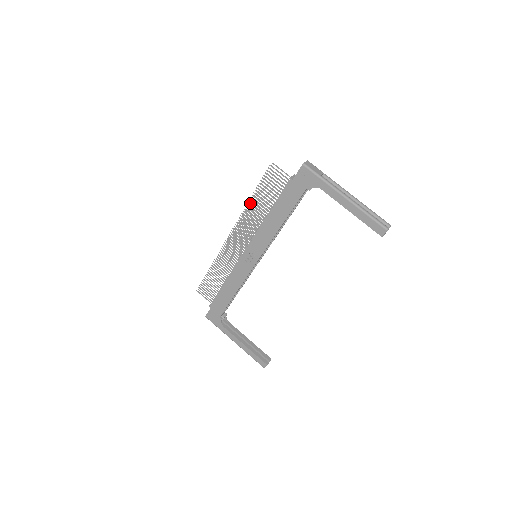
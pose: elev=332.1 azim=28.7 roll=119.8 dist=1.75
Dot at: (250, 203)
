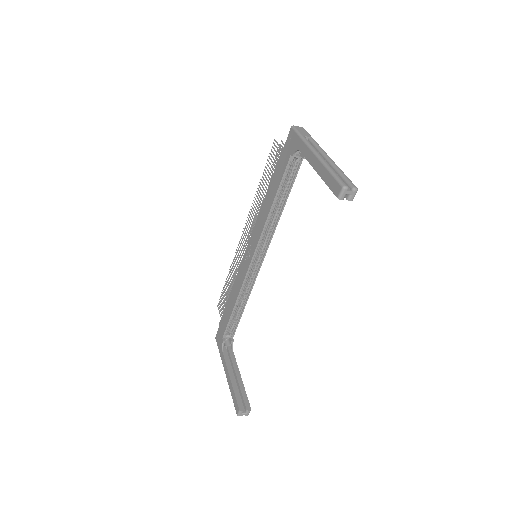
Dot at: occluded
